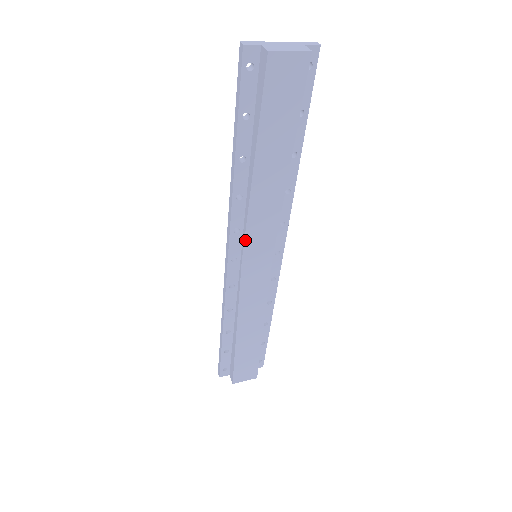
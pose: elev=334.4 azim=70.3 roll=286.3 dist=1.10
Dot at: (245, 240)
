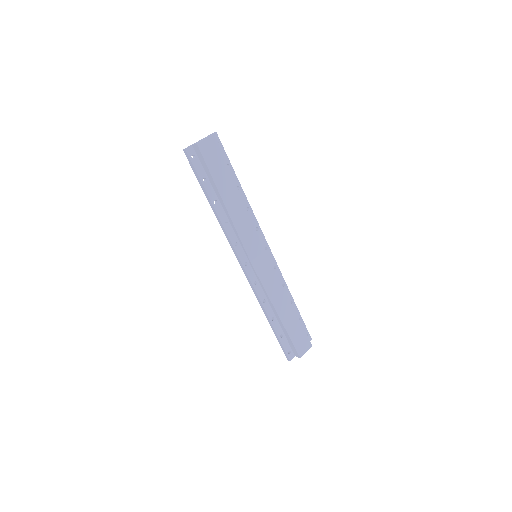
Dot at: (244, 247)
